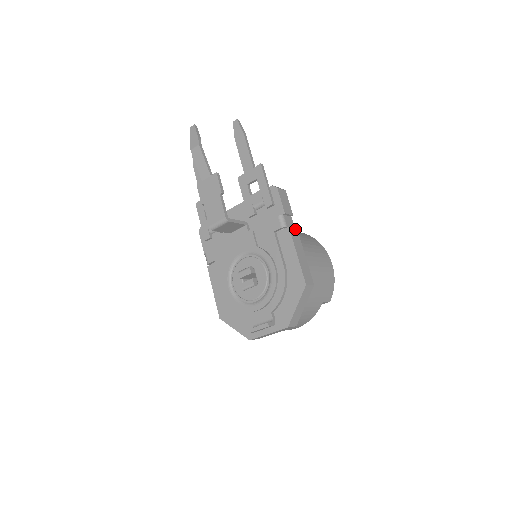
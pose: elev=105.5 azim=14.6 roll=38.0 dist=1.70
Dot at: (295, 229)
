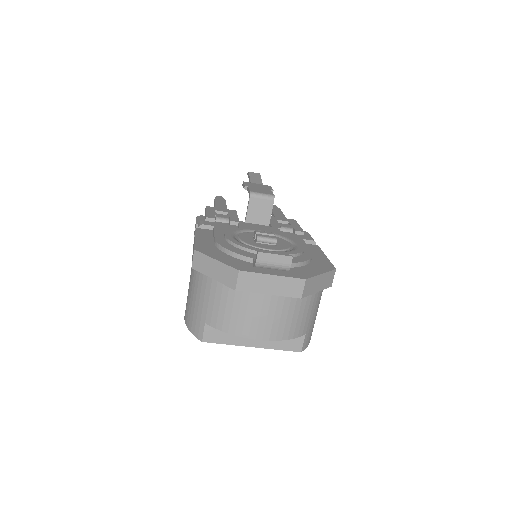
Dot at: occluded
